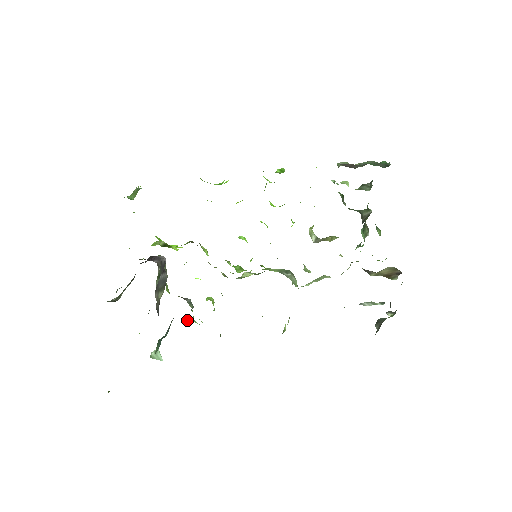
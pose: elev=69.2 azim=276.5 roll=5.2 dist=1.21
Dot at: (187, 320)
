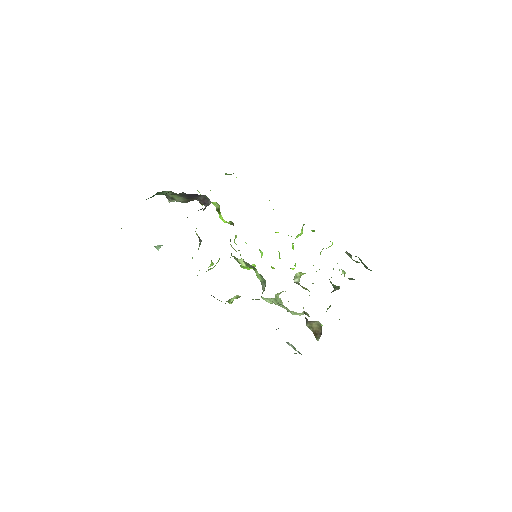
Dot at: occluded
